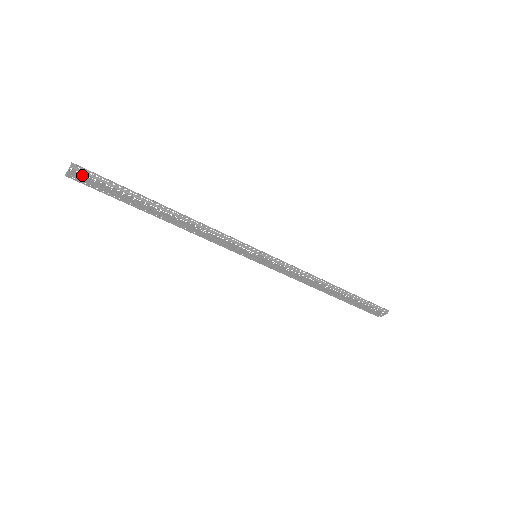
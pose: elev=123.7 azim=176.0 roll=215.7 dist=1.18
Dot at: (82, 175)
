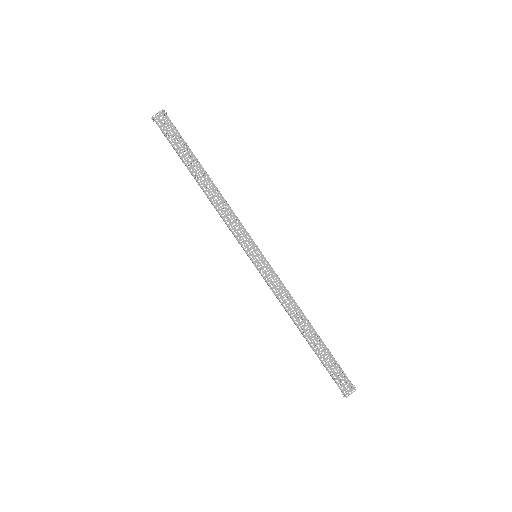
Dot at: (166, 120)
